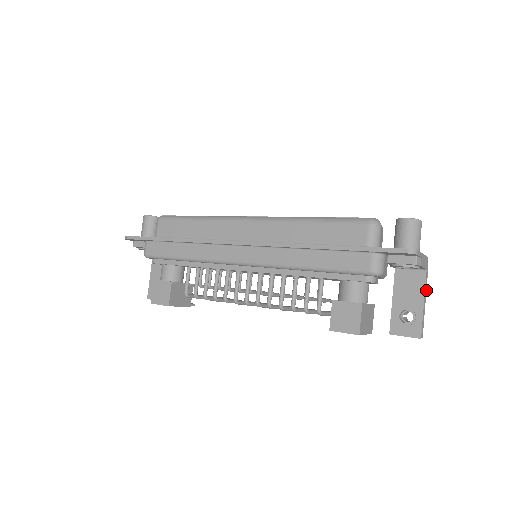
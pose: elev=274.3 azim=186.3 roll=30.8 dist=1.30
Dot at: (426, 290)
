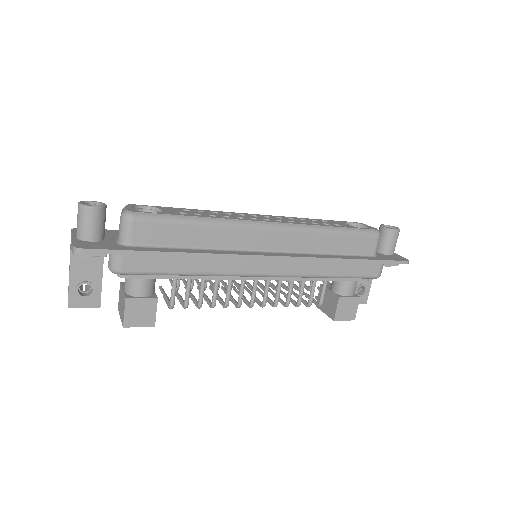
Dot at: occluded
